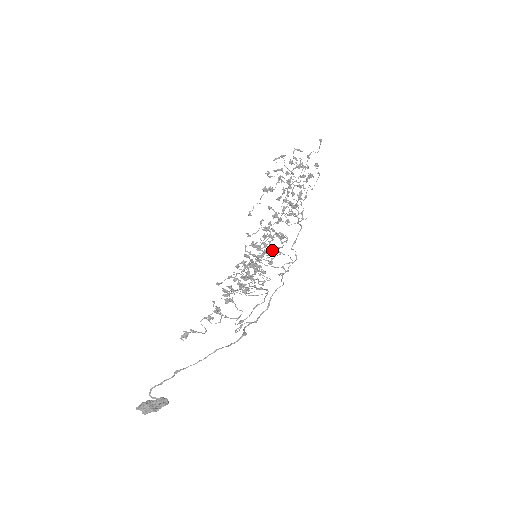
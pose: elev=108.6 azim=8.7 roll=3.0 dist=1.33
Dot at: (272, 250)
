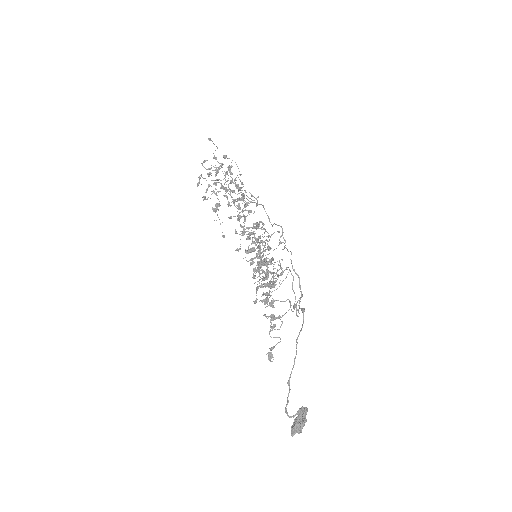
Dot at: occluded
